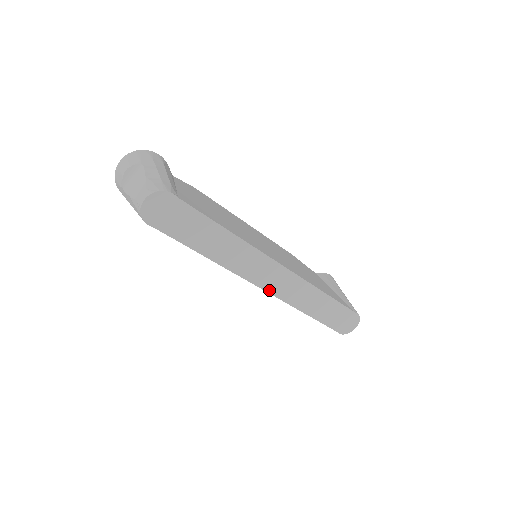
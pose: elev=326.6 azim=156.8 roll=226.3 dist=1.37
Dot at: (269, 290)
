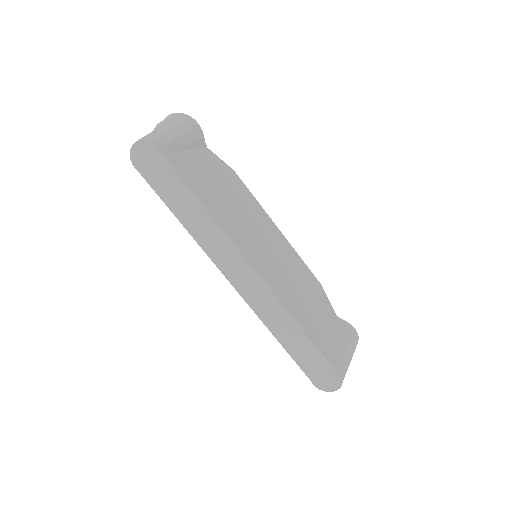
Dot at: (238, 288)
